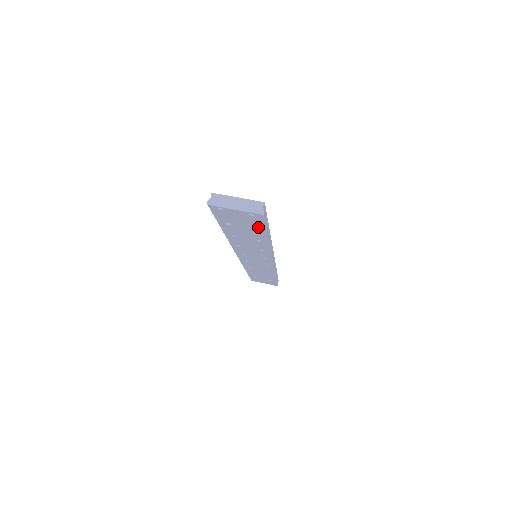
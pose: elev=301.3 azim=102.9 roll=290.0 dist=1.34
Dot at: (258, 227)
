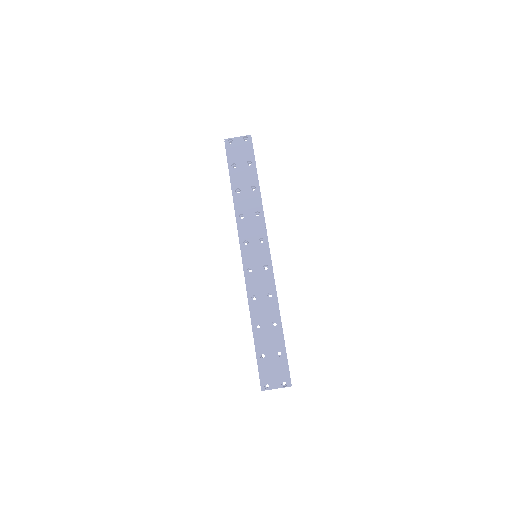
Dot at: occluded
